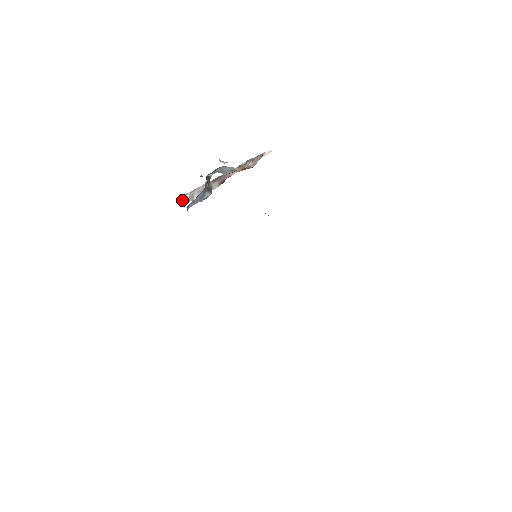
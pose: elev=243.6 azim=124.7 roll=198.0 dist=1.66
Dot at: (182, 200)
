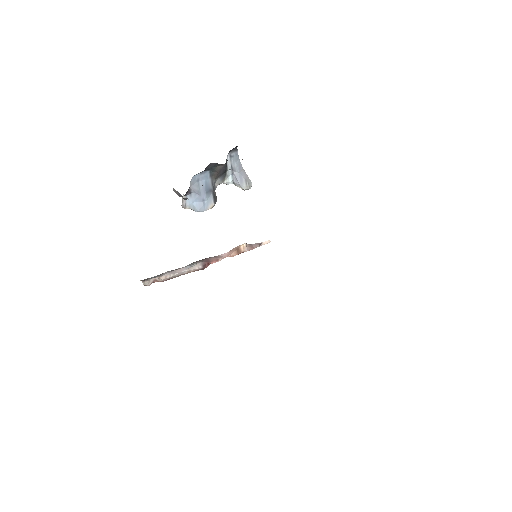
Dot at: (144, 279)
